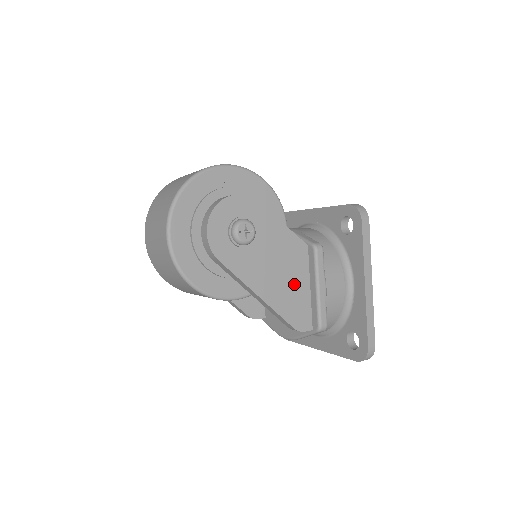
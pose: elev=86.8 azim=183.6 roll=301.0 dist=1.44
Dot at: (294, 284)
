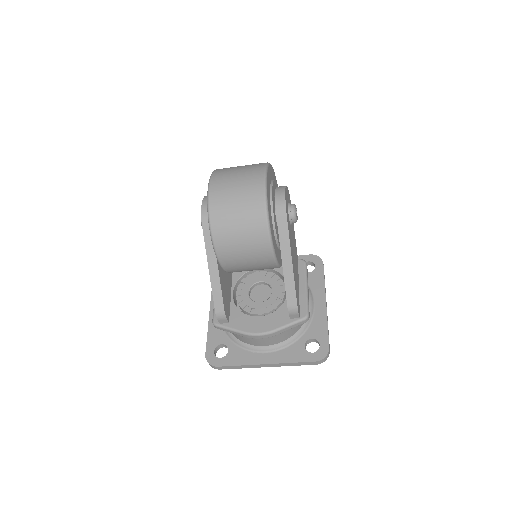
Dot at: occluded
